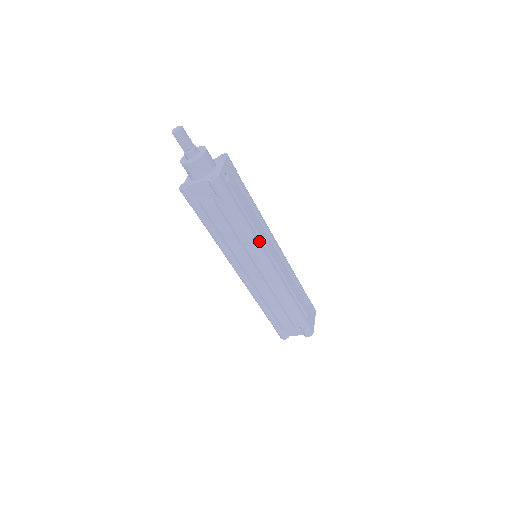
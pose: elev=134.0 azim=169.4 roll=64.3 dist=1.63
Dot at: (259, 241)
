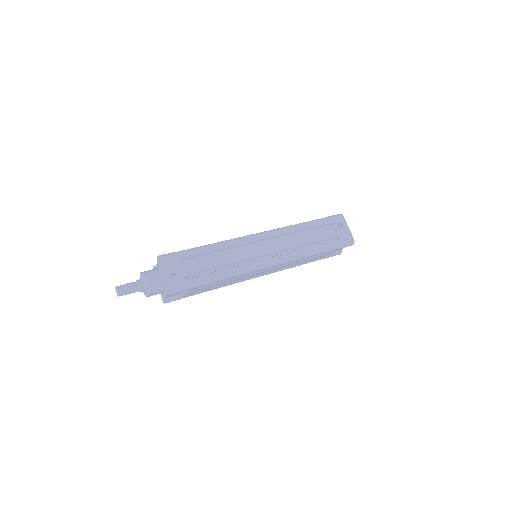
Dot at: (242, 267)
